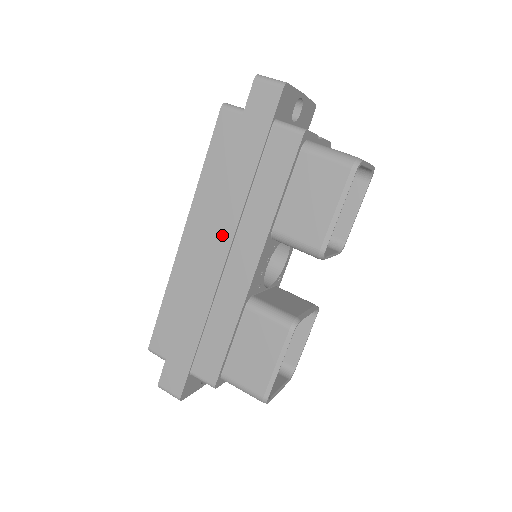
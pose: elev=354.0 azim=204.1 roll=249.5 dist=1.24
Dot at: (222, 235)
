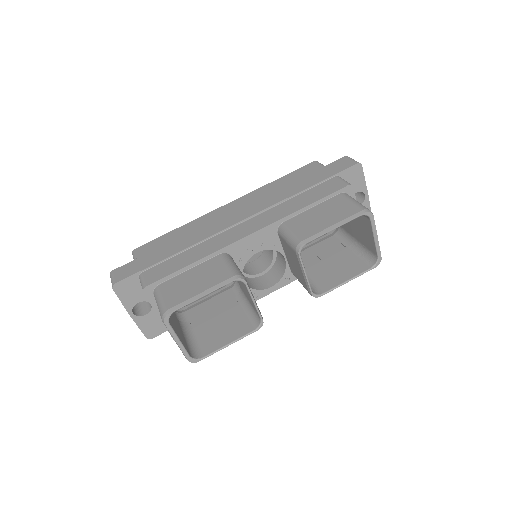
Dot at: (250, 210)
